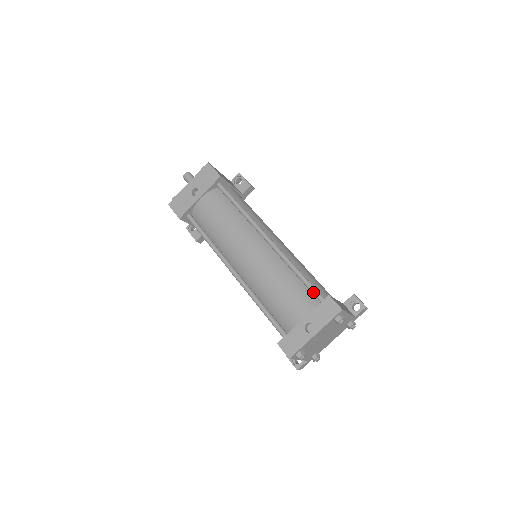
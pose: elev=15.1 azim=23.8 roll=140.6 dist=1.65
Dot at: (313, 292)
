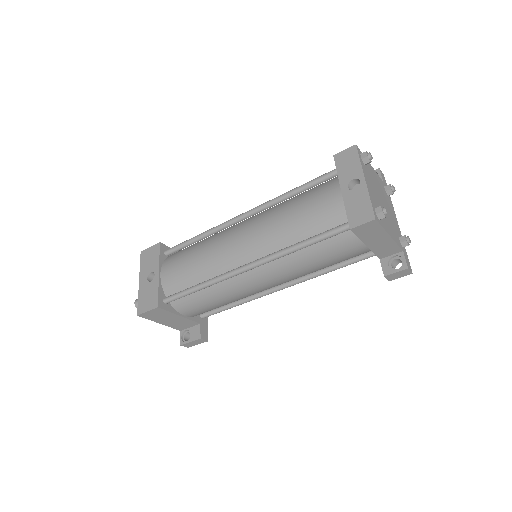
Dot at: (322, 178)
